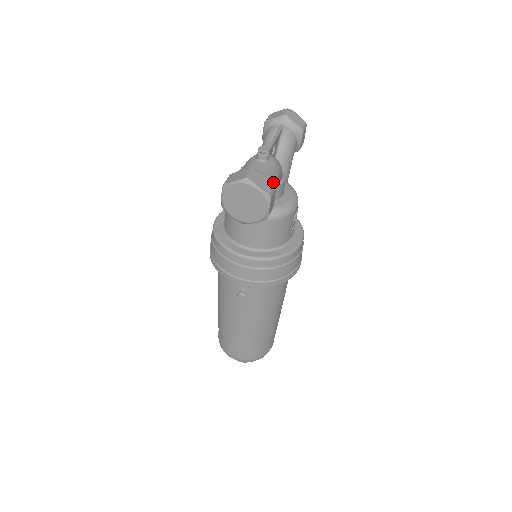
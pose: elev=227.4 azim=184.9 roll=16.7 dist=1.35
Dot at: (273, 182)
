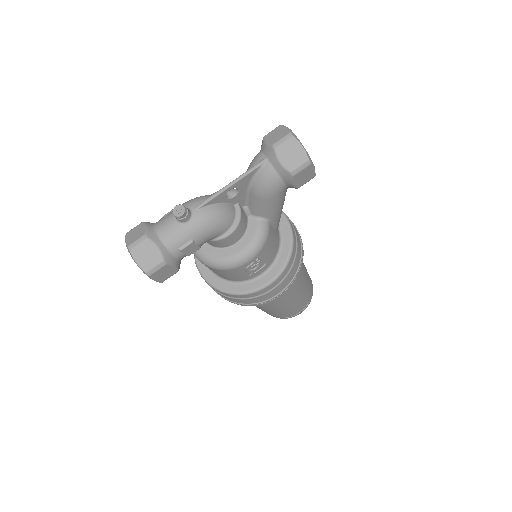
Dot at: (179, 250)
